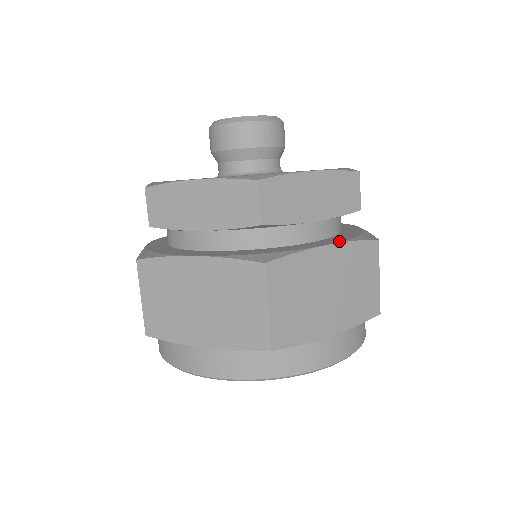
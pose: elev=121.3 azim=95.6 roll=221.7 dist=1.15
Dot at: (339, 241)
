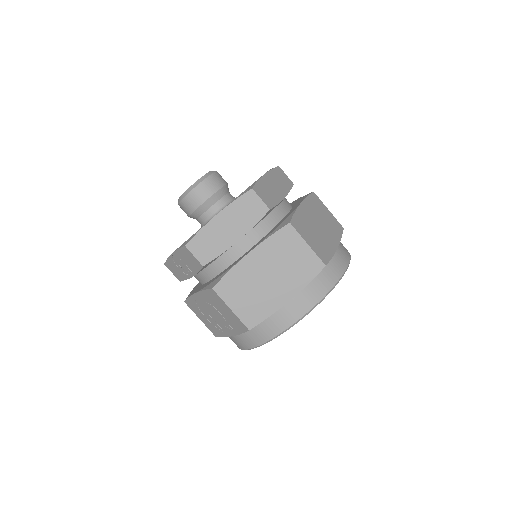
Dot at: (302, 200)
